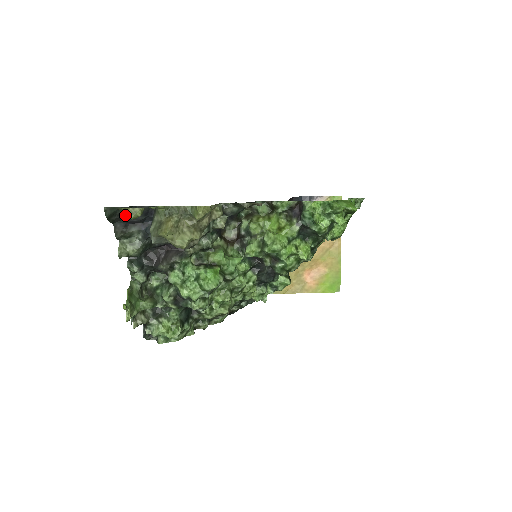
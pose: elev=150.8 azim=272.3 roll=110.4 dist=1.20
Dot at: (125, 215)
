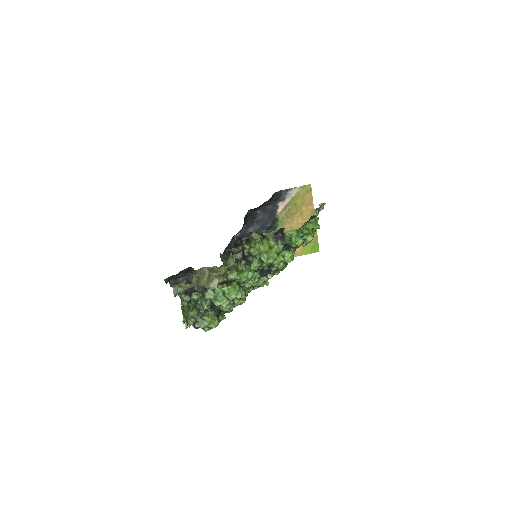
Dot at: occluded
